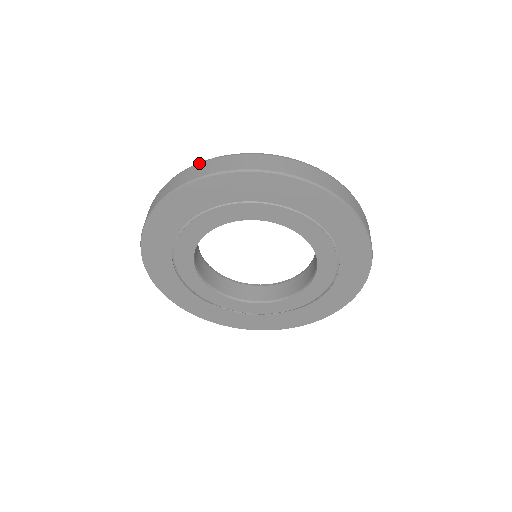
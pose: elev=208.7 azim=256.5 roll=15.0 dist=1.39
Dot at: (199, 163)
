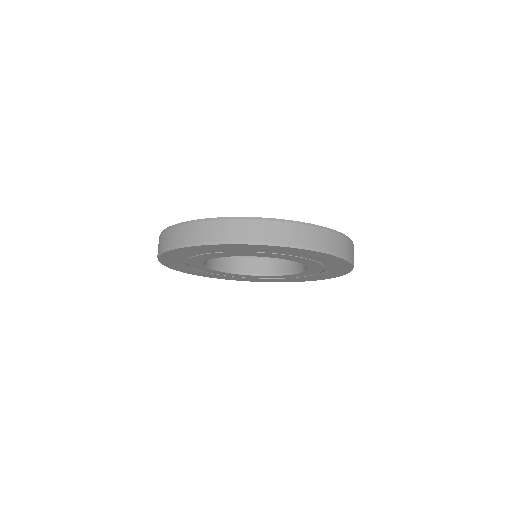
Dot at: (306, 225)
